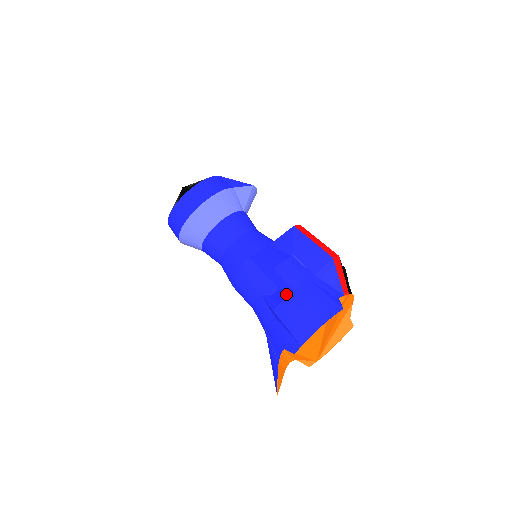
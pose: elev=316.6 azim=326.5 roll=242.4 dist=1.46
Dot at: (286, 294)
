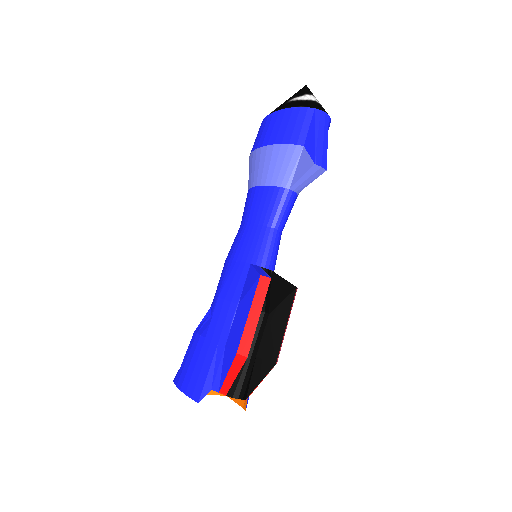
Dot at: (203, 332)
